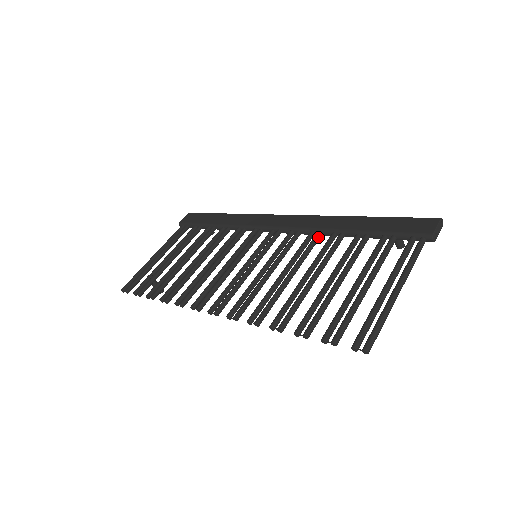
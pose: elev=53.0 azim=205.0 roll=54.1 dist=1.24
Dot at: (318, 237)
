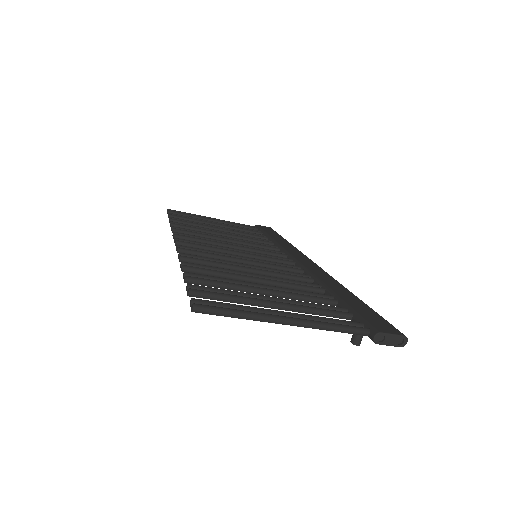
Dot at: (308, 279)
